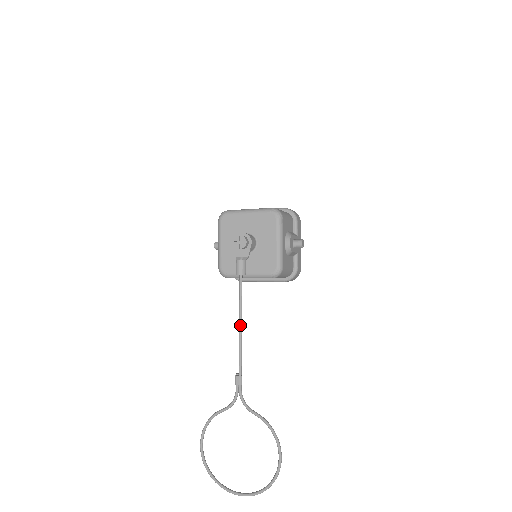
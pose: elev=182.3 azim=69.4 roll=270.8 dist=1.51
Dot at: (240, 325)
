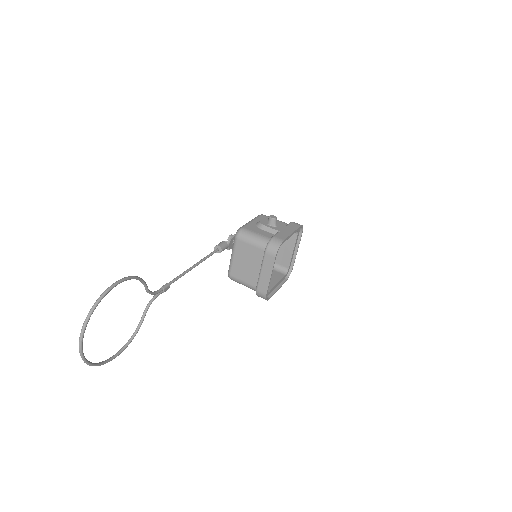
Dot at: (194, 265)
